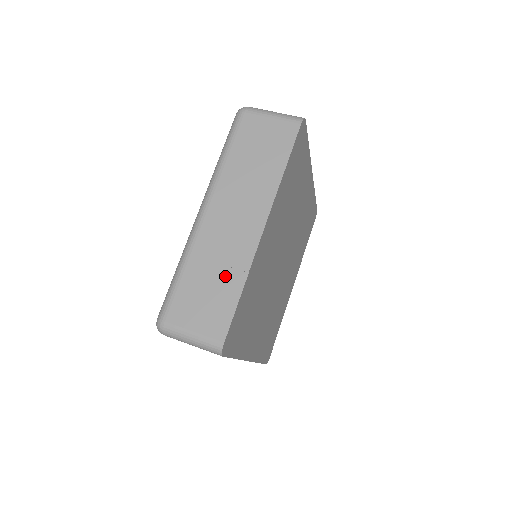
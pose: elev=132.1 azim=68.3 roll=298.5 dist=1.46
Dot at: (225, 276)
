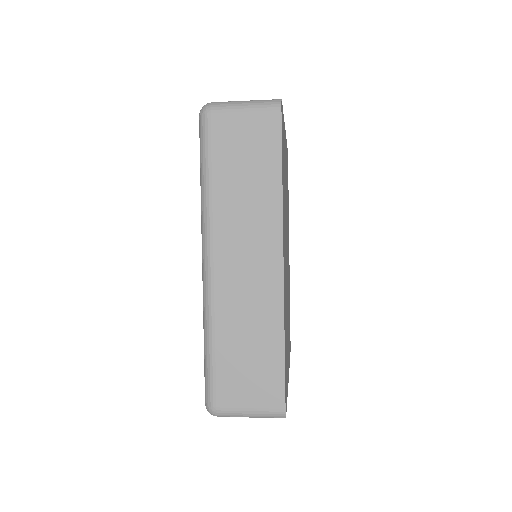
Dot at: occluded
